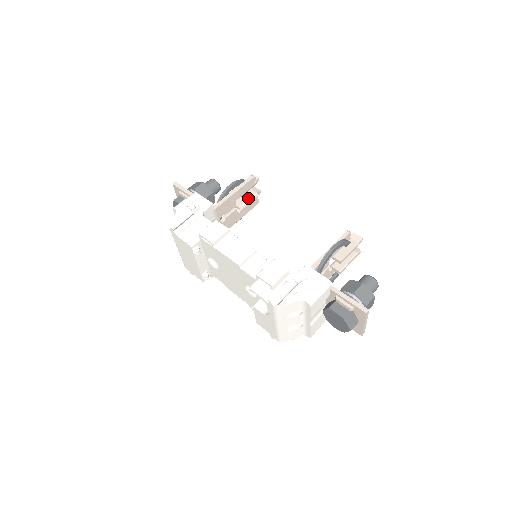
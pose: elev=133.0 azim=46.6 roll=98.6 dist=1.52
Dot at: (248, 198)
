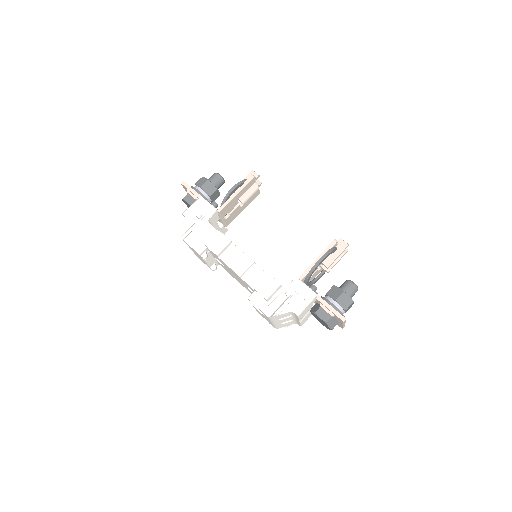
Dot at: (250, 192)
